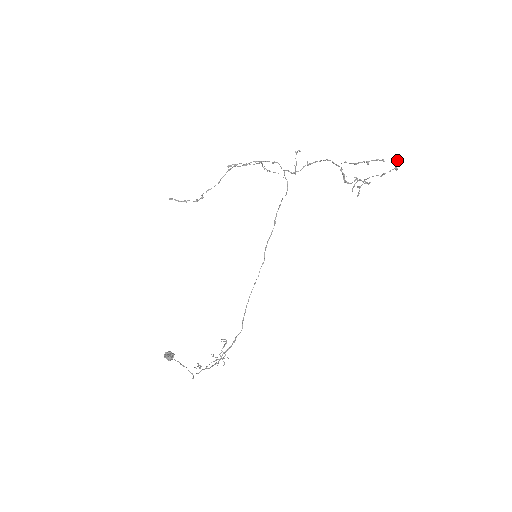
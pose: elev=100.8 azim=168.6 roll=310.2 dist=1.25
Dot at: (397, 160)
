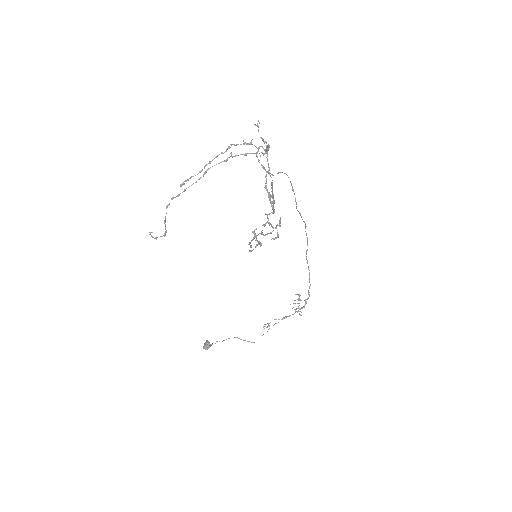
Dot at: occluded
